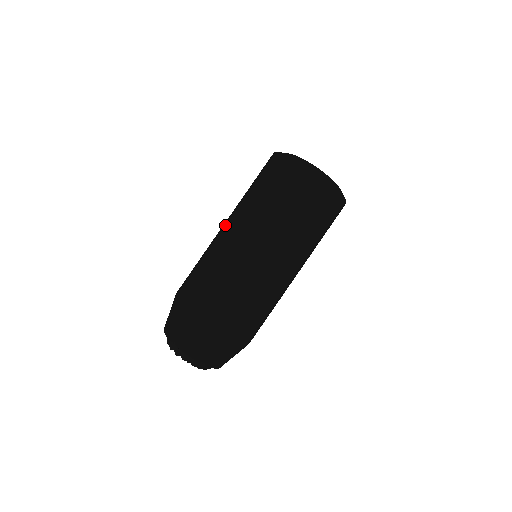
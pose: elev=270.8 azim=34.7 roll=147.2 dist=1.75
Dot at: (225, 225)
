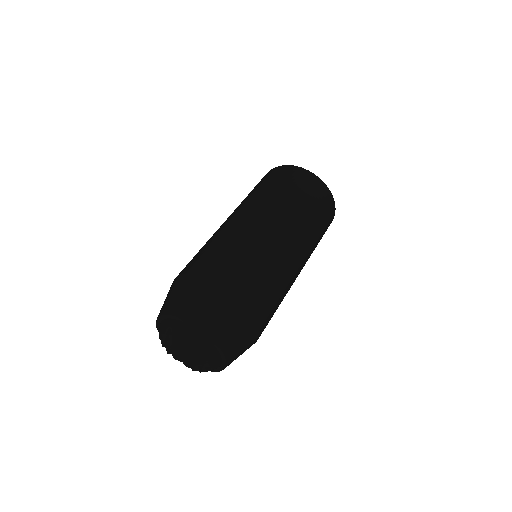
Dot at: occluded
